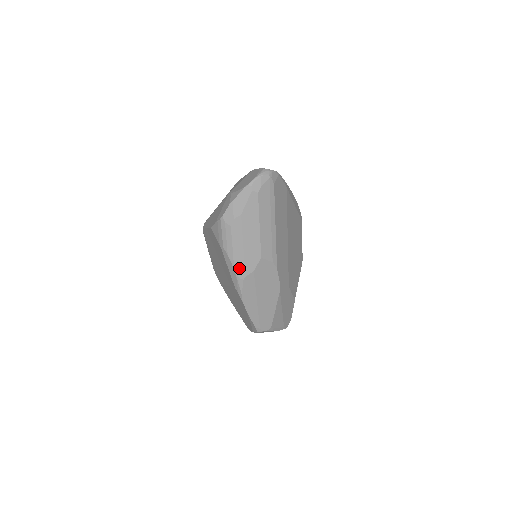
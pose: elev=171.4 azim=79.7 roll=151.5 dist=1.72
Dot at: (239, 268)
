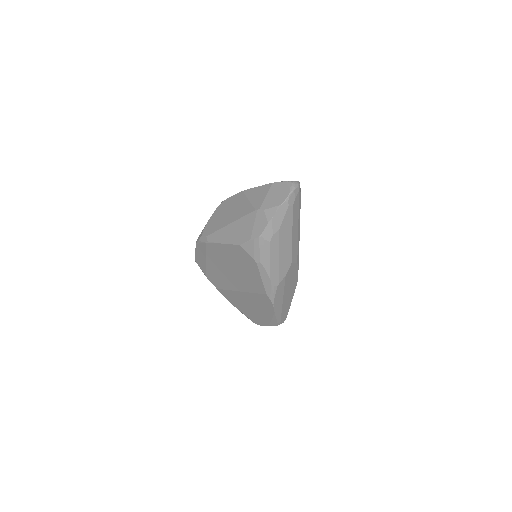
Dot at: (274, 277)
